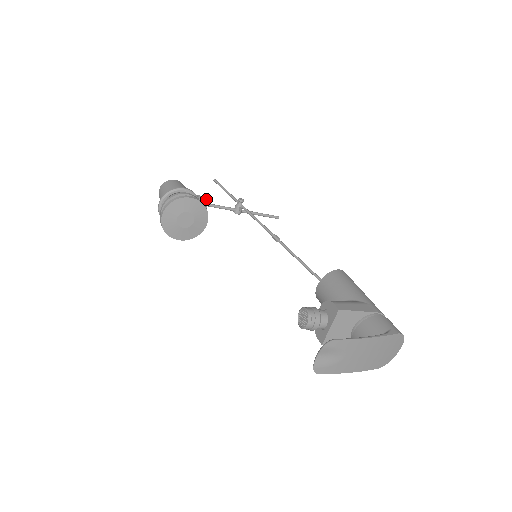
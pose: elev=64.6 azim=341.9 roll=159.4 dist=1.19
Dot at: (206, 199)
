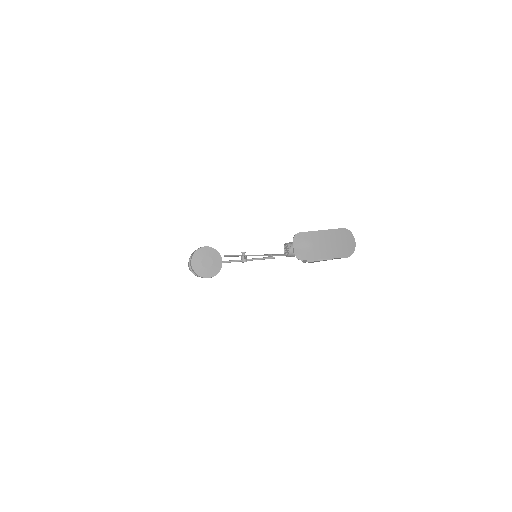
Dot at: occluded
